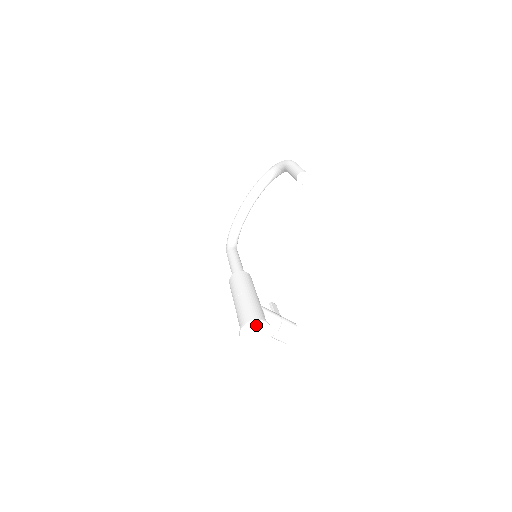
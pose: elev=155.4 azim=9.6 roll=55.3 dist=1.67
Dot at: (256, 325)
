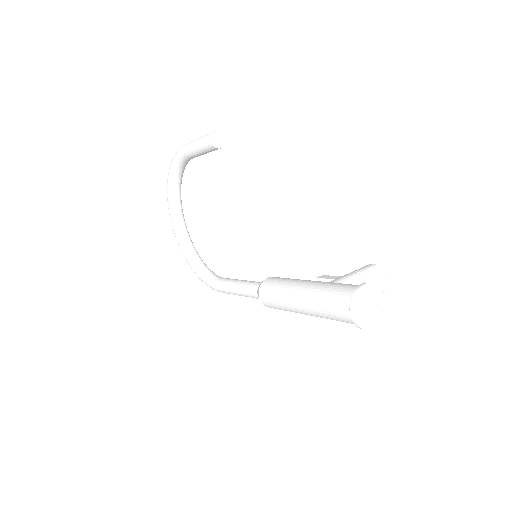
Dot at: (361, 298)
